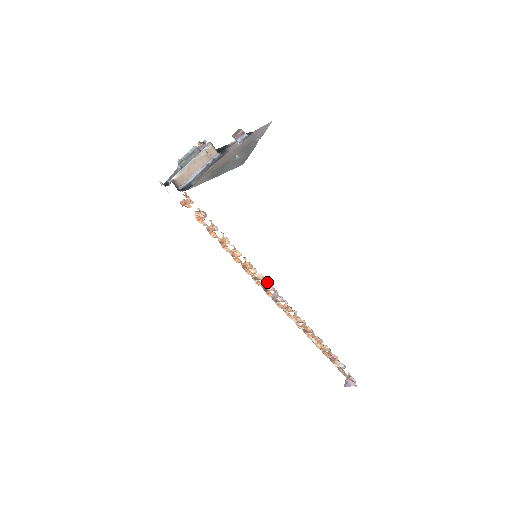
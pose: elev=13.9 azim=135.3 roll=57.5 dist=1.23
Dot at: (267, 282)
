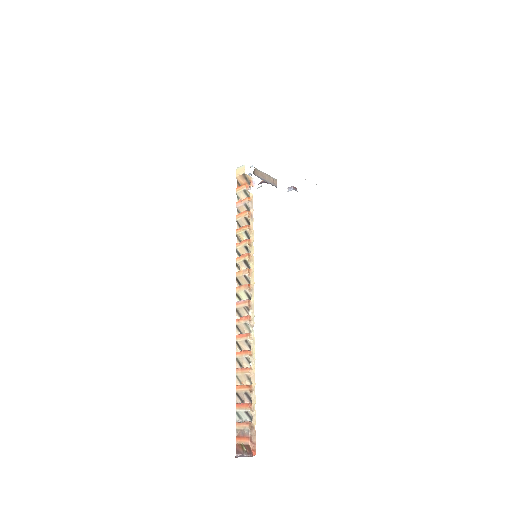
Dot at: occluded
